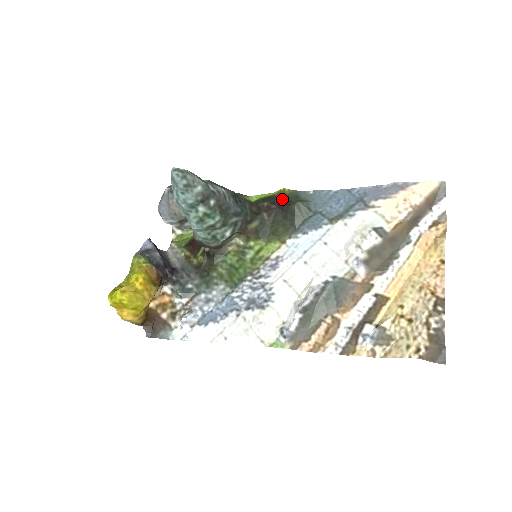
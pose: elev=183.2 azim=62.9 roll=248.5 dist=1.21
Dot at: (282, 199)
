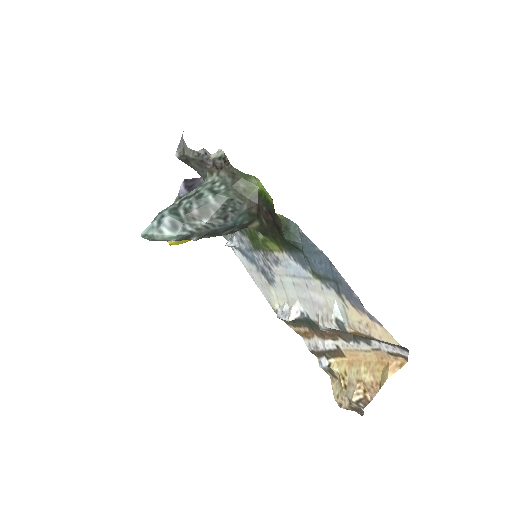
Dot at: (276, 218)
